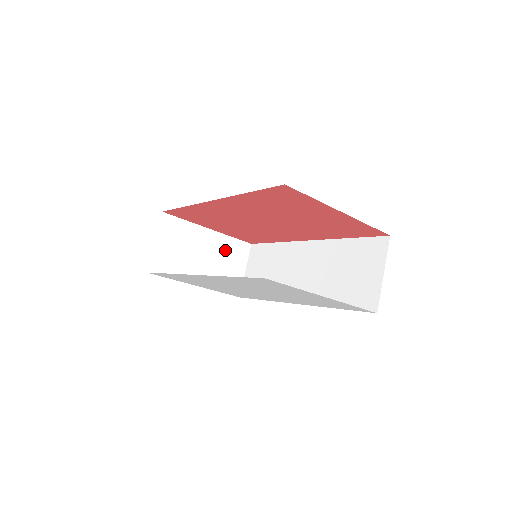
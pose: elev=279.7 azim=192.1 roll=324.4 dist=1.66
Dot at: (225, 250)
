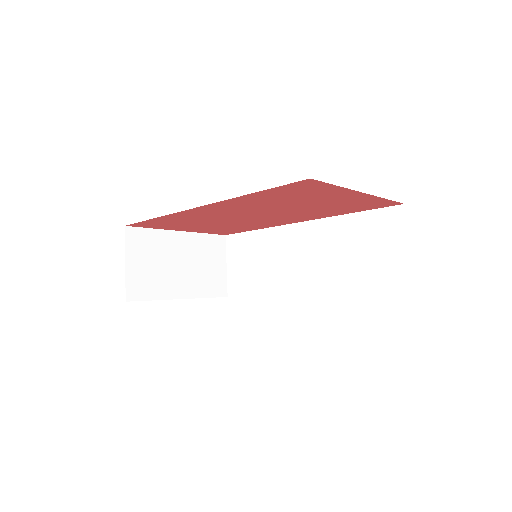
Dot at: (201, 250)
